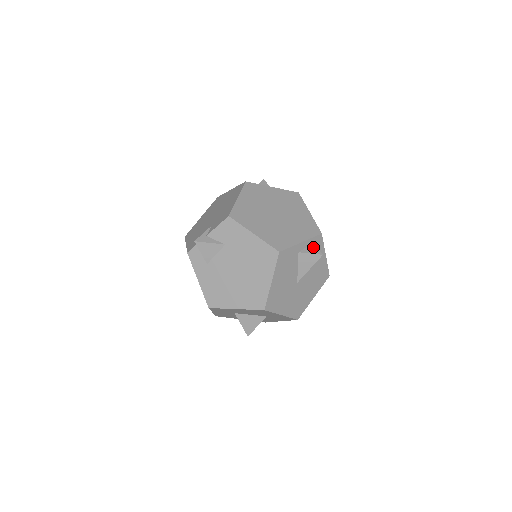
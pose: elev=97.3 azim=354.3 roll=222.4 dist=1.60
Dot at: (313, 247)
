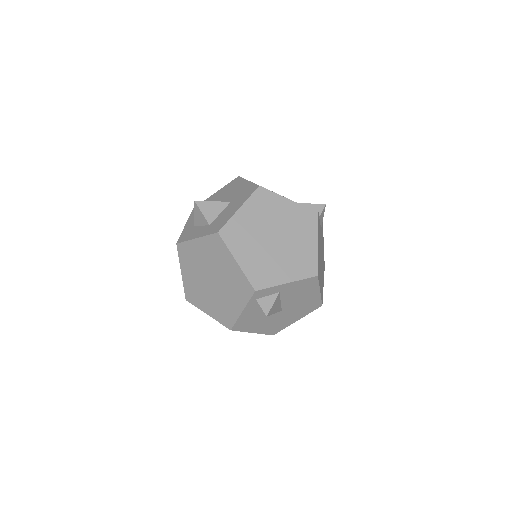
Dot at: (257, 306)
